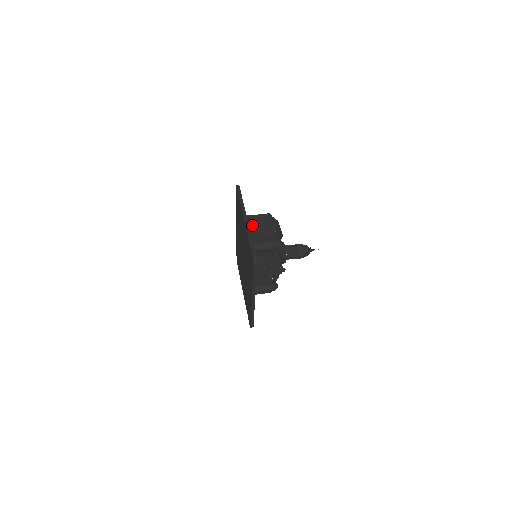
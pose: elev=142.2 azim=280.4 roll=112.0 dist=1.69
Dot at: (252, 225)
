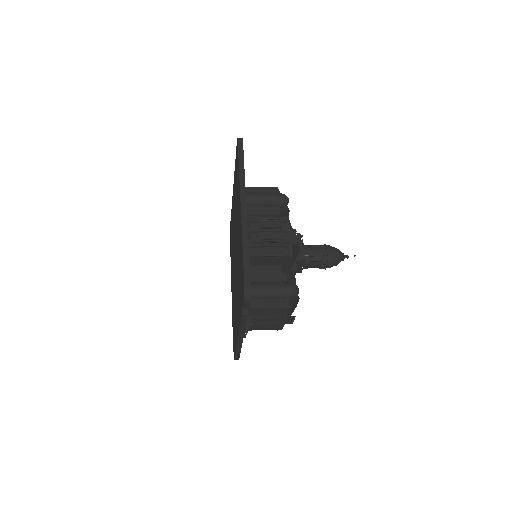
Dot at: occluded
